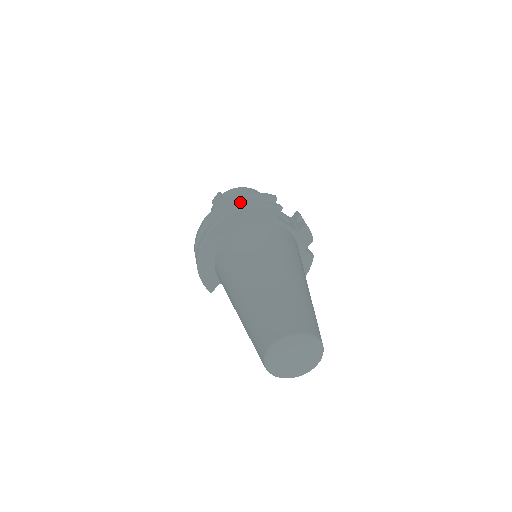
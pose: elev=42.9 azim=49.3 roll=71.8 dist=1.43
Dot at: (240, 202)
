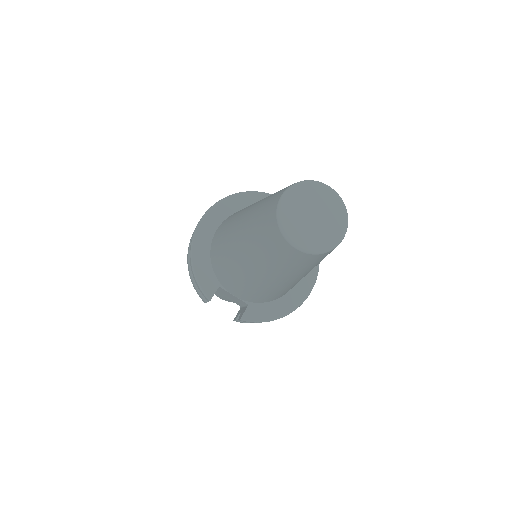
Dot at: occluded
